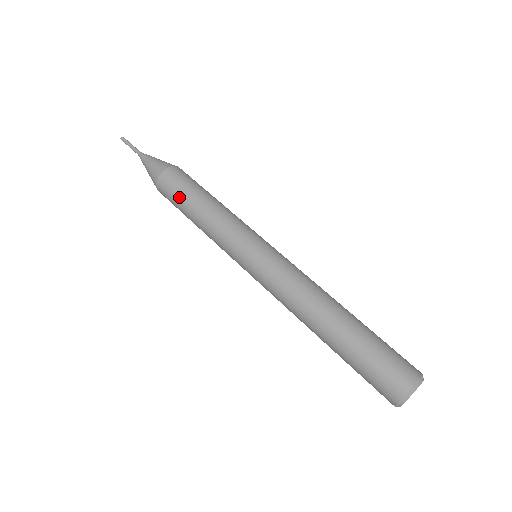
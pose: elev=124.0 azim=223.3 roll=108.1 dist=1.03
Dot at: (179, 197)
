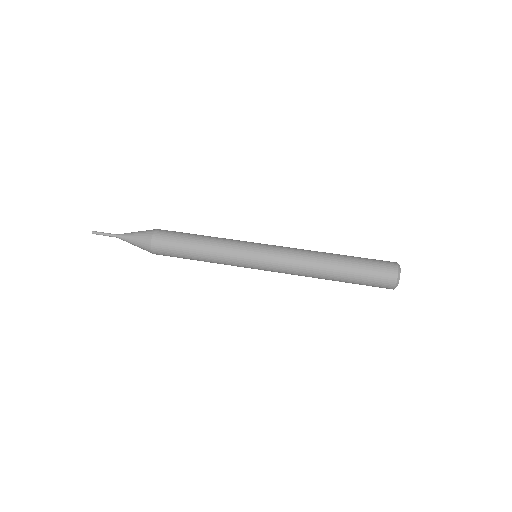
Dot at: (178, 243)
